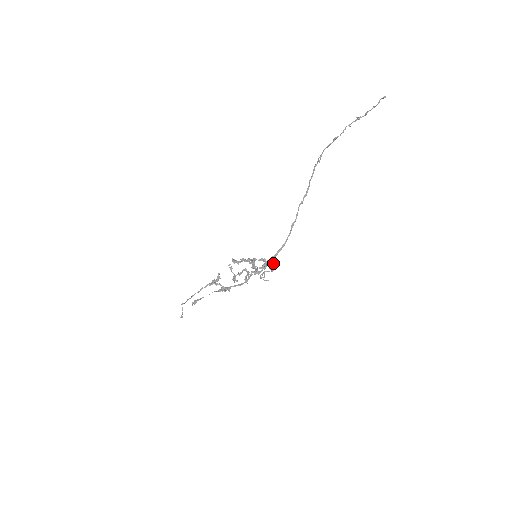
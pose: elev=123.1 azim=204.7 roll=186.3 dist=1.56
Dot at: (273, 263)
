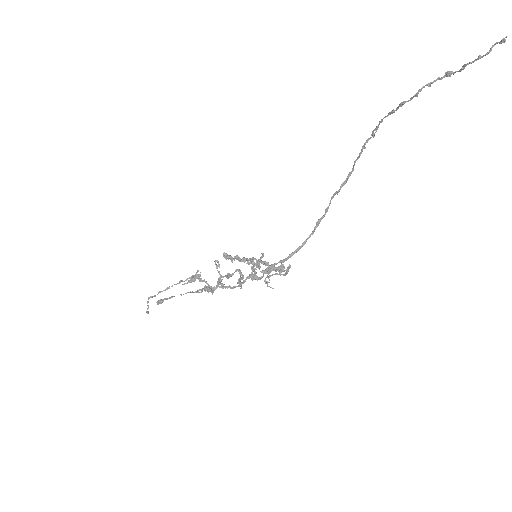
Dot at: (280, 269)
